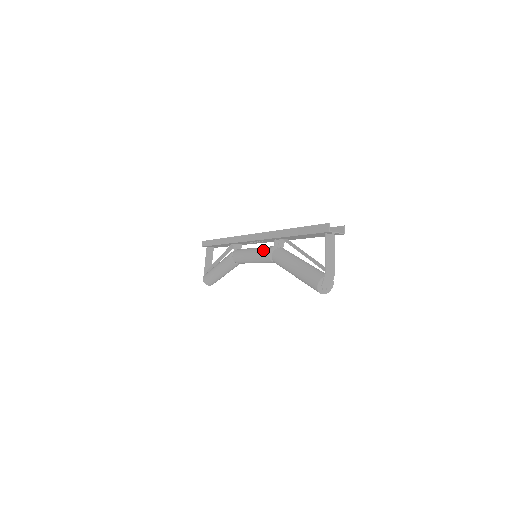
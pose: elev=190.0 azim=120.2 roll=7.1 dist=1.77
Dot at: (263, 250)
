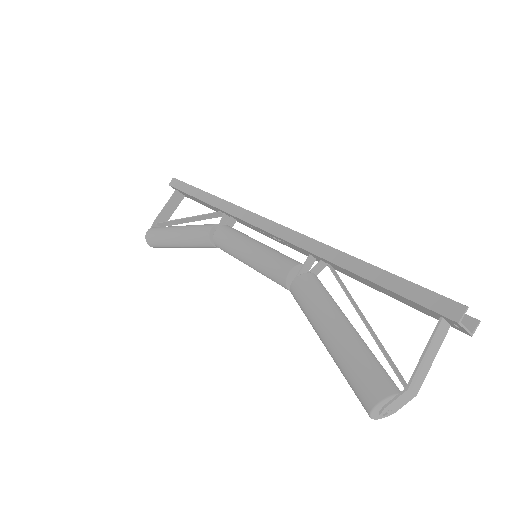
Dot at: (280, 259)
